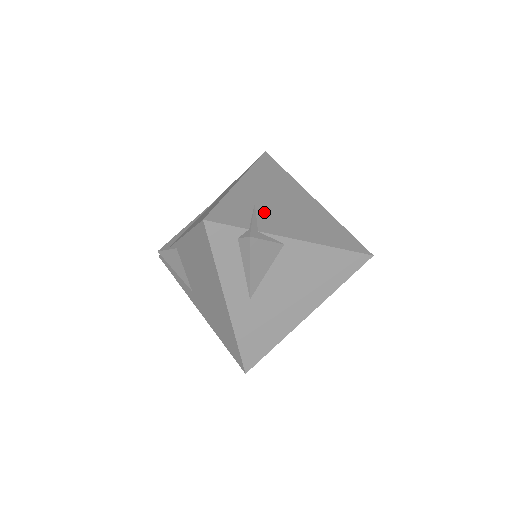
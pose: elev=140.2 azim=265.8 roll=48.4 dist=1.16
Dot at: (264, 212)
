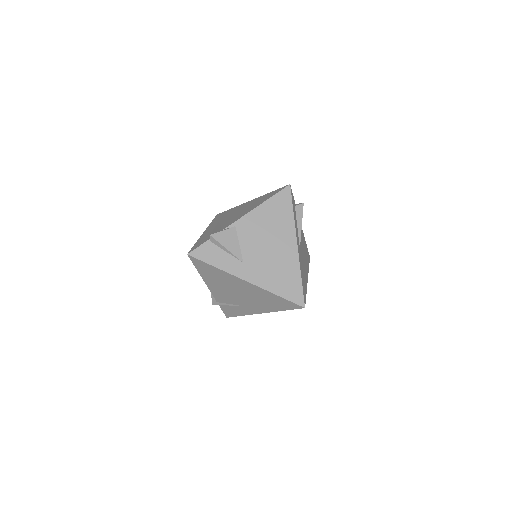
Dot at: occluded
